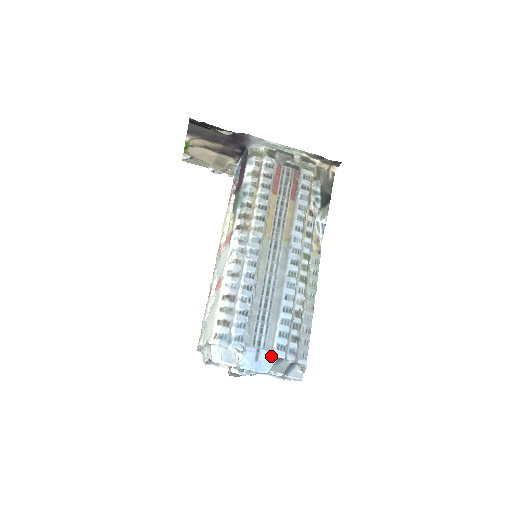
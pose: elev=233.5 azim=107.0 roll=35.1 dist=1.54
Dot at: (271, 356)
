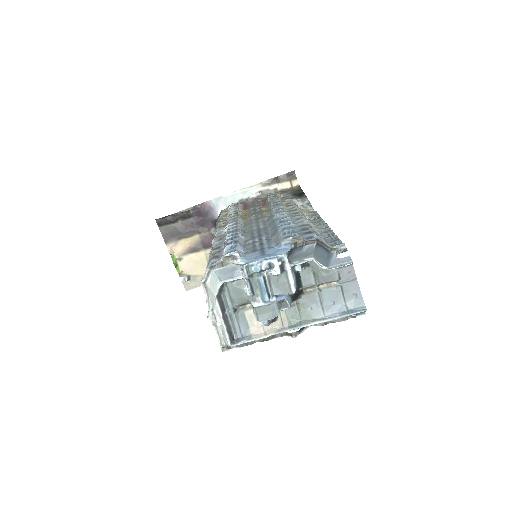
Dot at: (280, 245)
